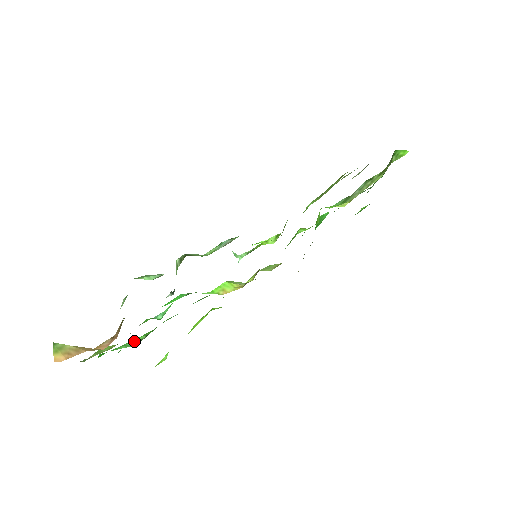
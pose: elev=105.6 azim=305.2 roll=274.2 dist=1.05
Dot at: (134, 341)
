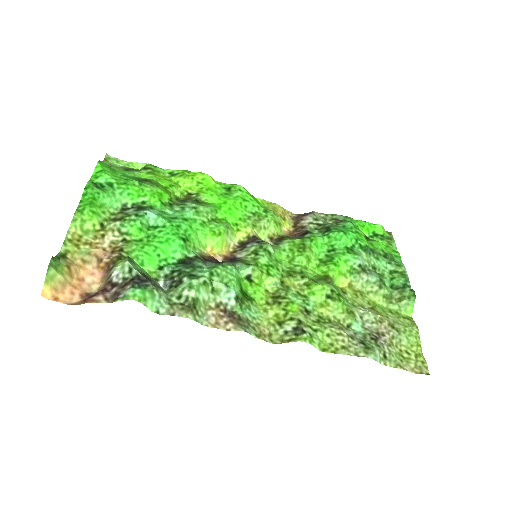
Dot at: (120, 198)
